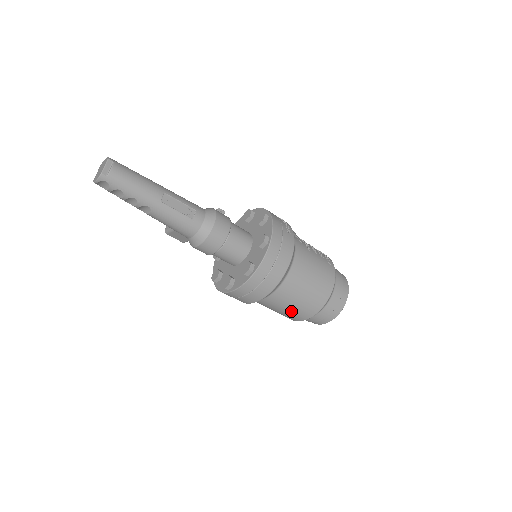
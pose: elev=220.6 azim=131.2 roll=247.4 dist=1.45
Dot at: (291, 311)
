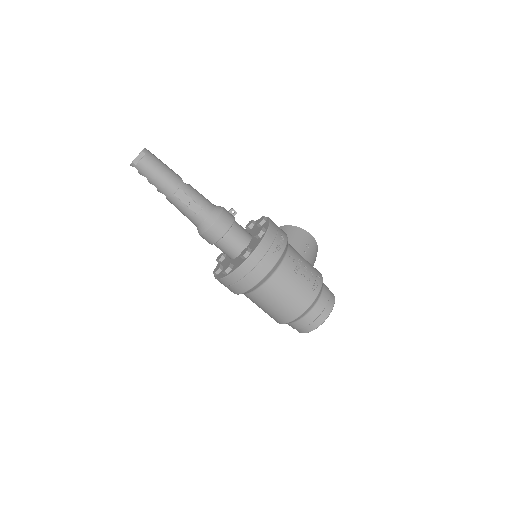
Dot at: (265, 312)
